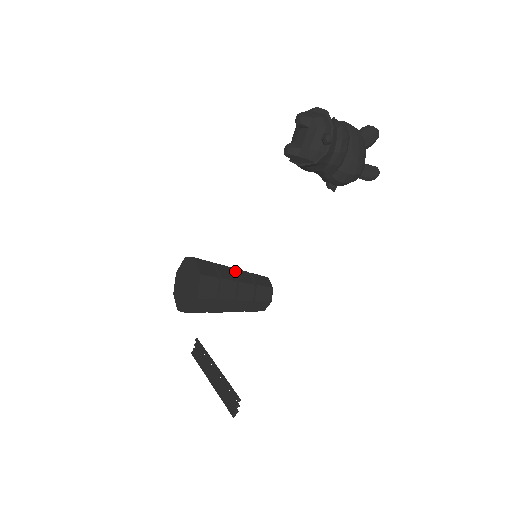
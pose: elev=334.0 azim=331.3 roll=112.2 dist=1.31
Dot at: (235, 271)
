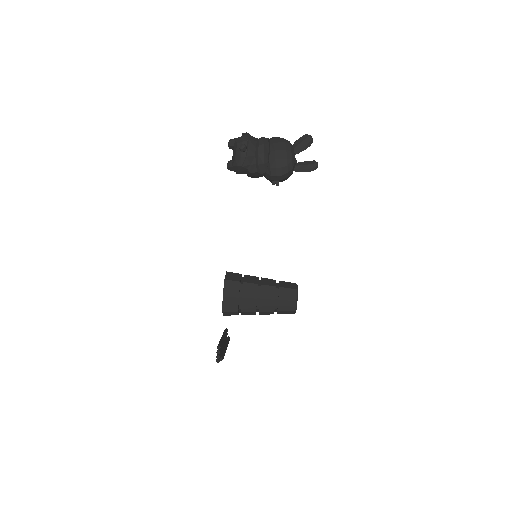
Dot at: (261, 279)
